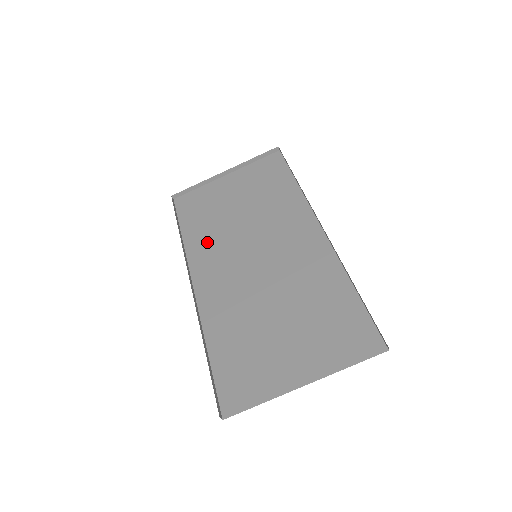
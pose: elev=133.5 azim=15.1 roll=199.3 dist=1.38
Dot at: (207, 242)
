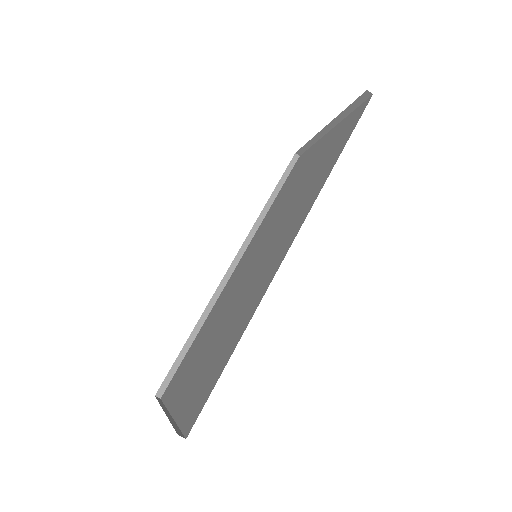
Dot at: (268, 221)
